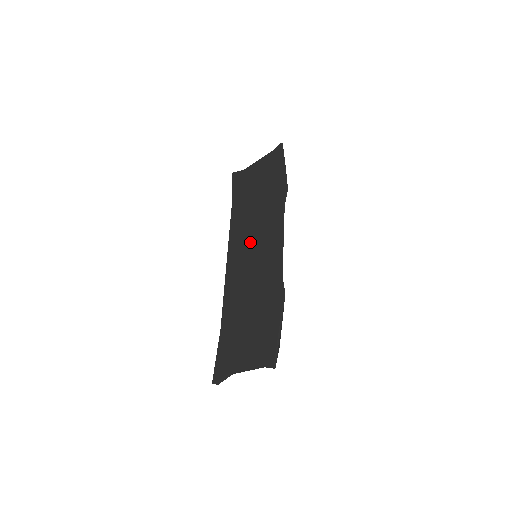
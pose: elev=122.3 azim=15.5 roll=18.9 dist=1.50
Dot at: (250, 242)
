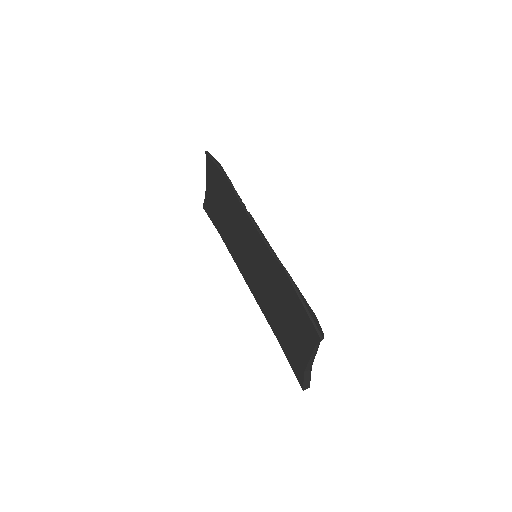
Dot at: (243, 249)
